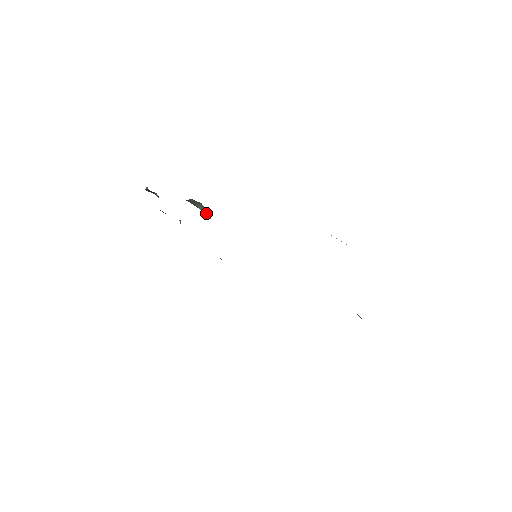
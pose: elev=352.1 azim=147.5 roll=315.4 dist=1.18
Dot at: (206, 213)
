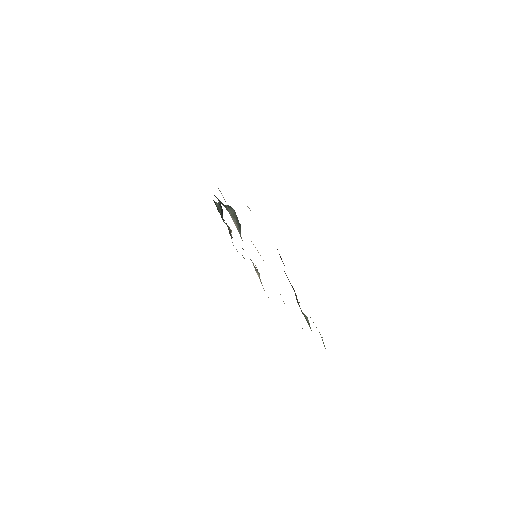
Dot at: (233, 216)
